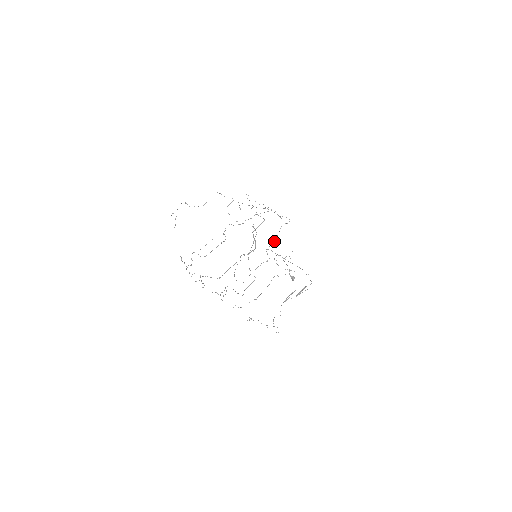
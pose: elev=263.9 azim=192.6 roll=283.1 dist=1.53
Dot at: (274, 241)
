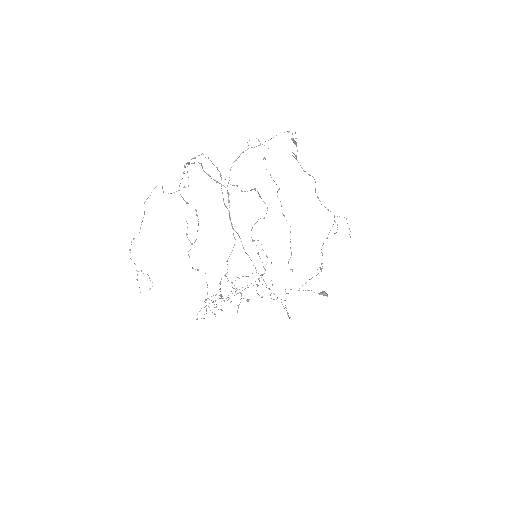
Dot at: occluded
